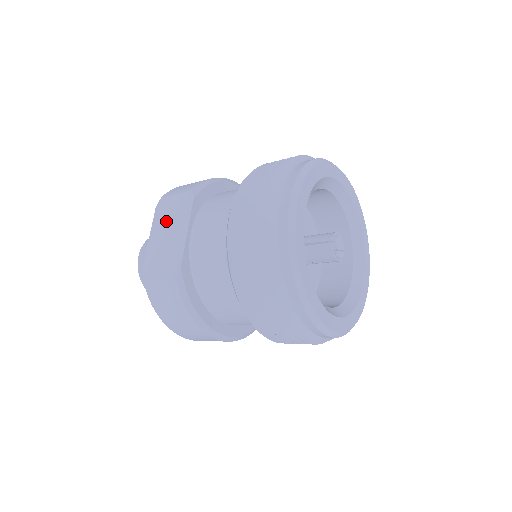
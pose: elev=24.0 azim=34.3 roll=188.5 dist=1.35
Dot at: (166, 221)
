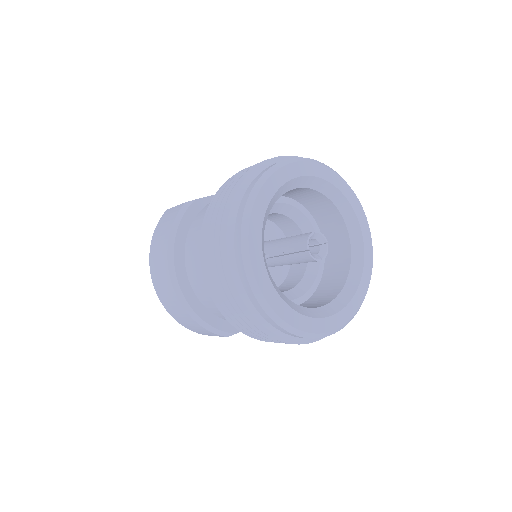
Dot at: occluded
